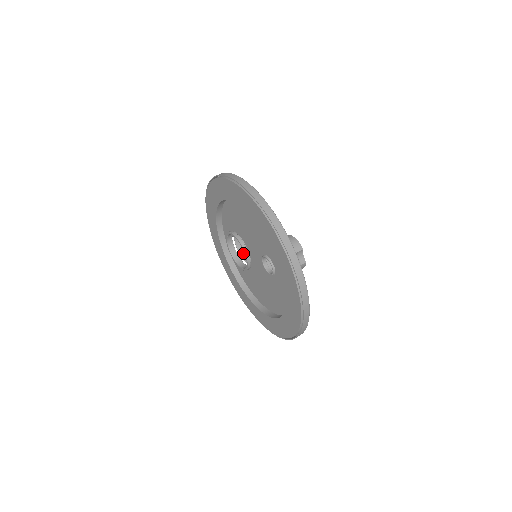
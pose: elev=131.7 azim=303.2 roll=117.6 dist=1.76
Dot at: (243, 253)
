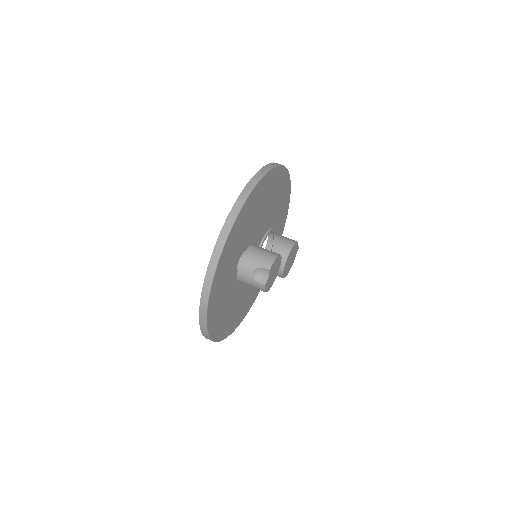
Dot at: occluded
